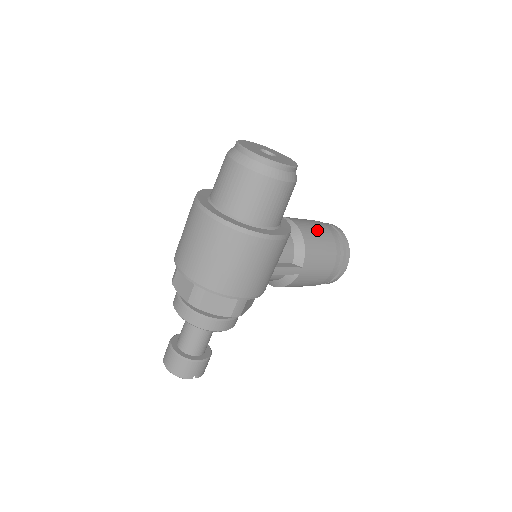
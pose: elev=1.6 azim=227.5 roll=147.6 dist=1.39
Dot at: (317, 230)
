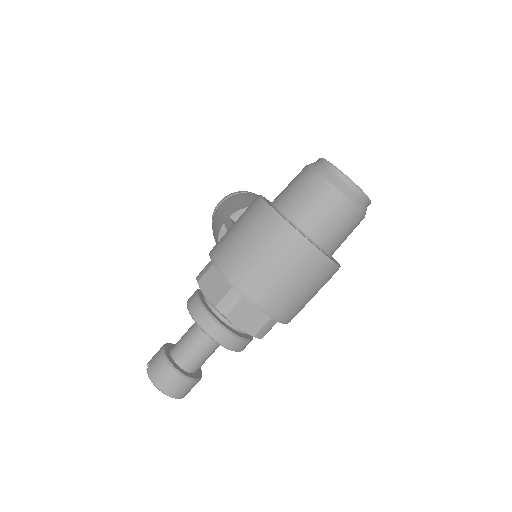
Dot at: occluded
